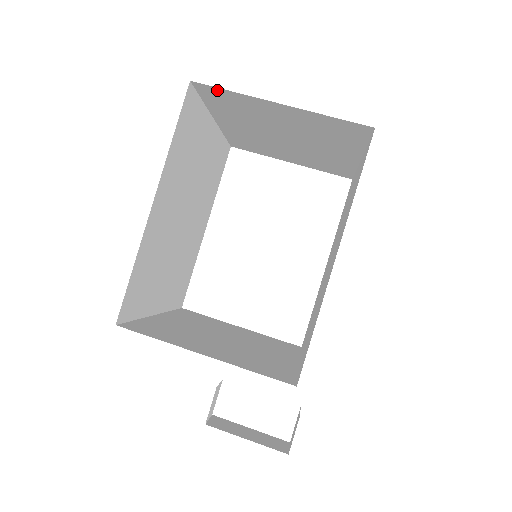
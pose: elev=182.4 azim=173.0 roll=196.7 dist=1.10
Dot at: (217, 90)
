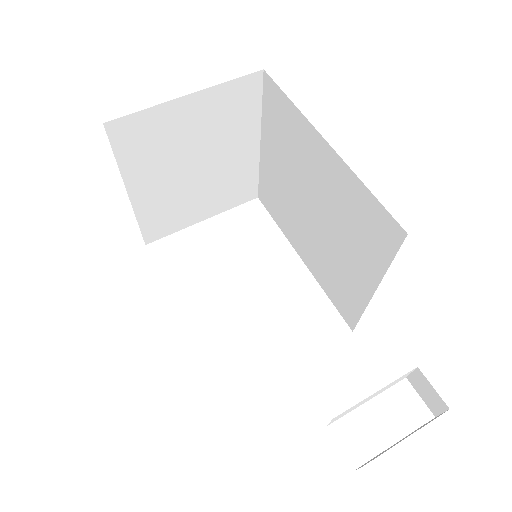
Dot at: (130, 120)
